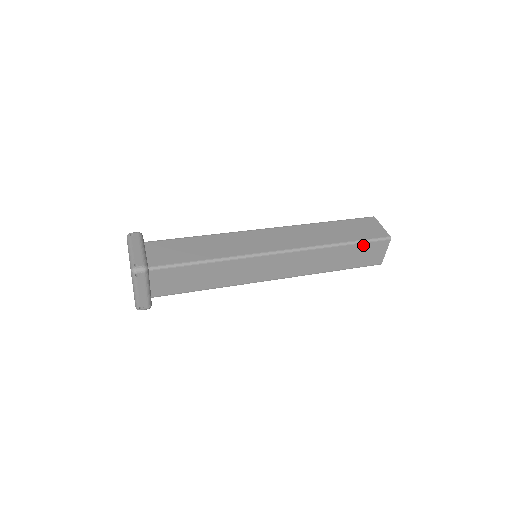
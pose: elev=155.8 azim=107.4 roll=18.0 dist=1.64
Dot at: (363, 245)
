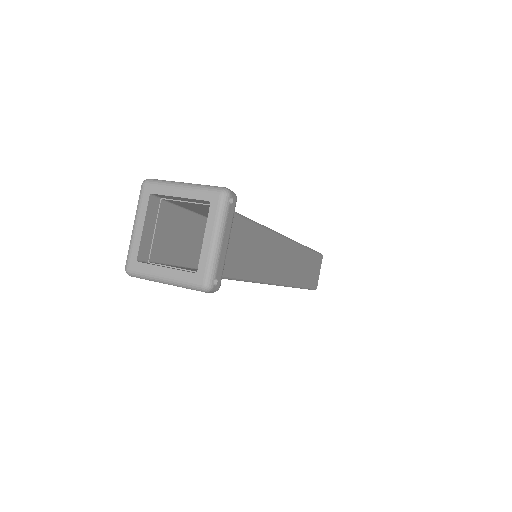
Dot at: (315, 256)
